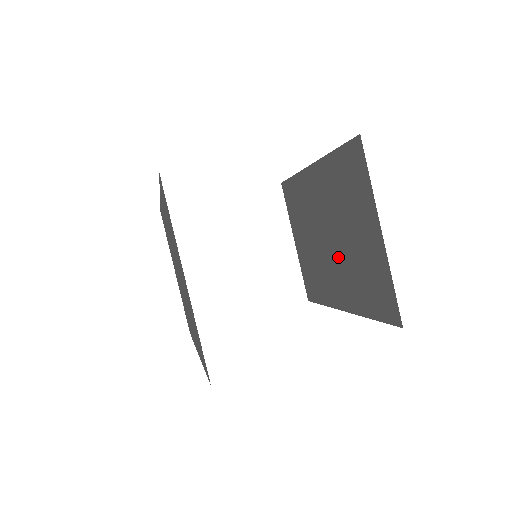
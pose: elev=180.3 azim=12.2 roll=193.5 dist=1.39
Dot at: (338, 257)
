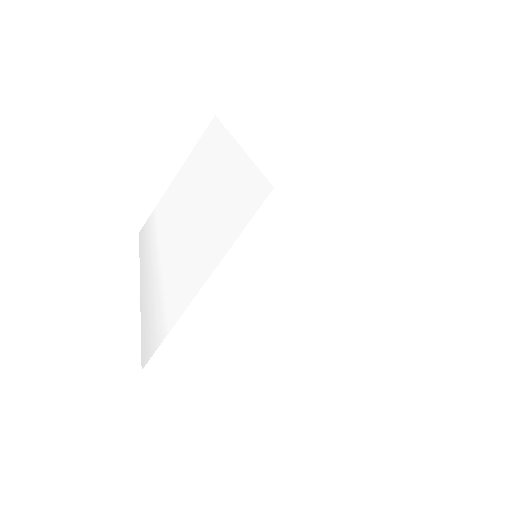
Dot at: occluded
